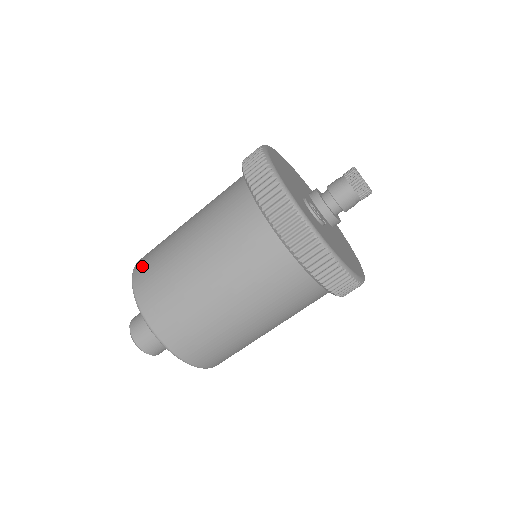
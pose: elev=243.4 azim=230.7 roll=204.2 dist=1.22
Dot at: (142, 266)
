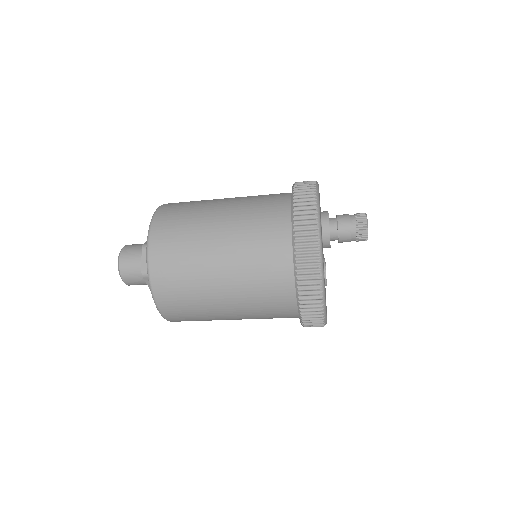
Dot at: (161, 261)
